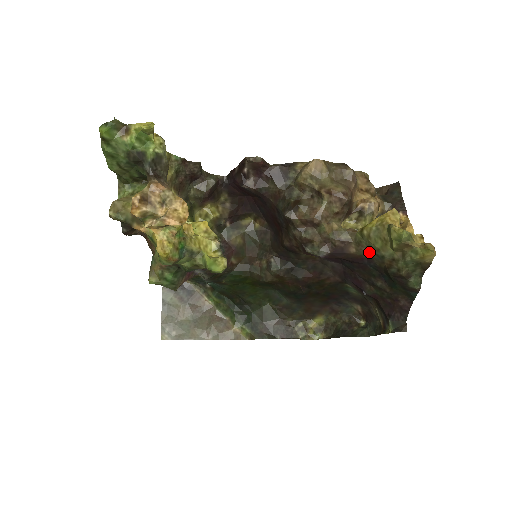
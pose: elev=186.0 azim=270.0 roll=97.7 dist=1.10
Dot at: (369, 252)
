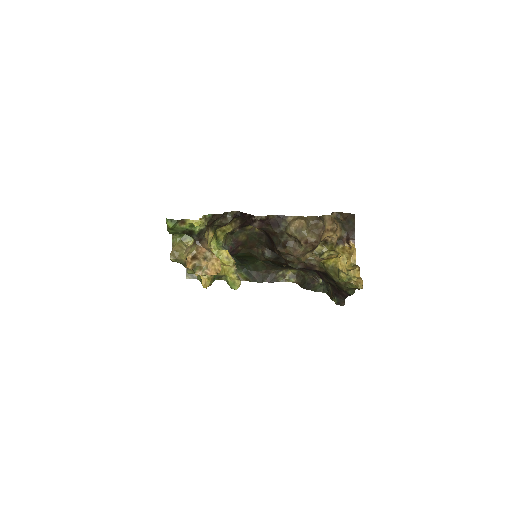
Dot at: (327, 273)
